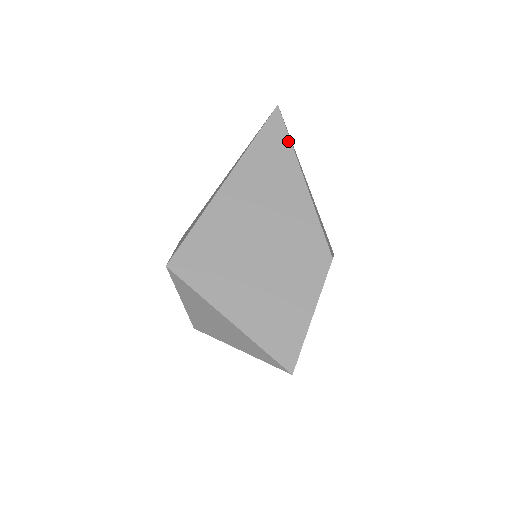
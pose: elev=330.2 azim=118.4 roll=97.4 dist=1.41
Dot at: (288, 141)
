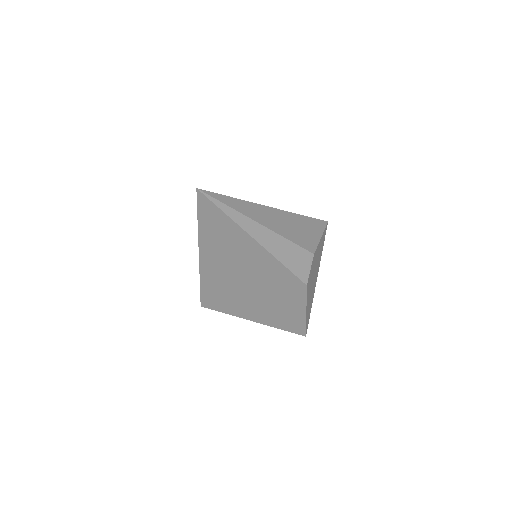
Dot at: (226, 217)
